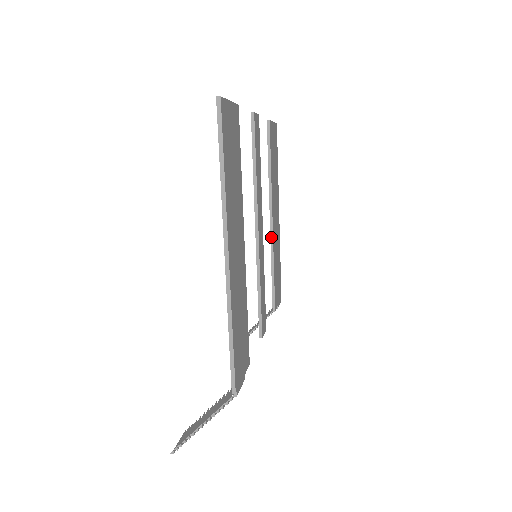
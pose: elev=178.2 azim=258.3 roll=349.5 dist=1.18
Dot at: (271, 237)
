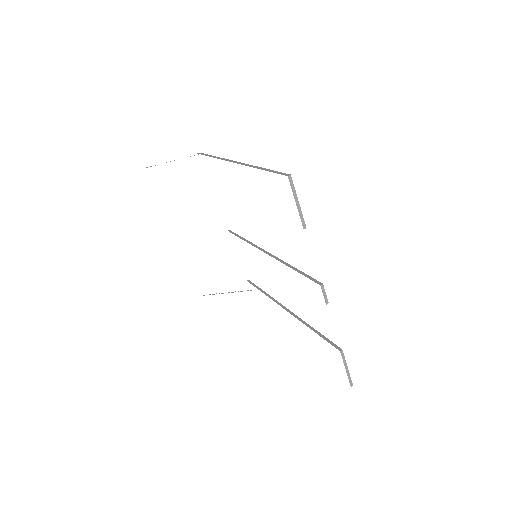
Dot at: occluded
